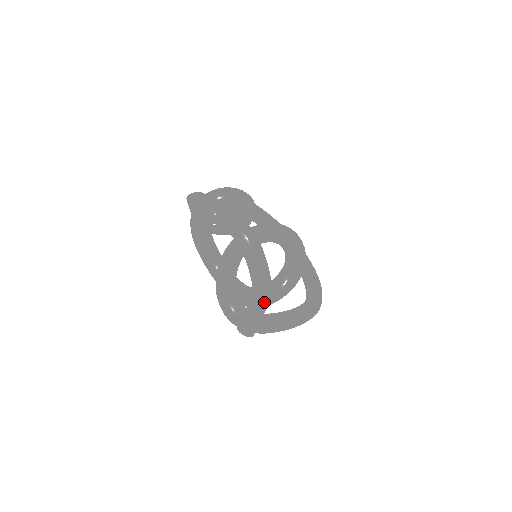
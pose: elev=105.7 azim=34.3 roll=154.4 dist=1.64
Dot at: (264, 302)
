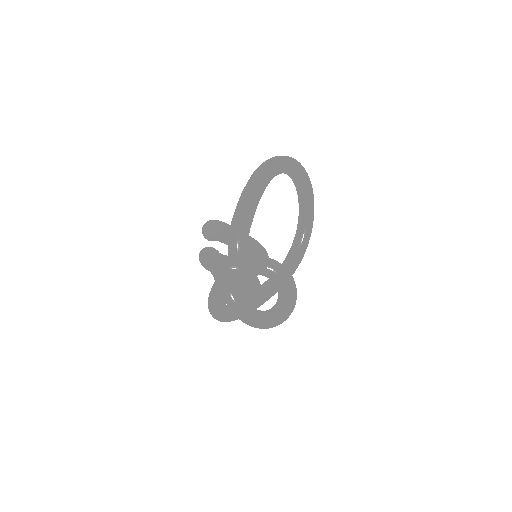
Dot at: (245, 323)
